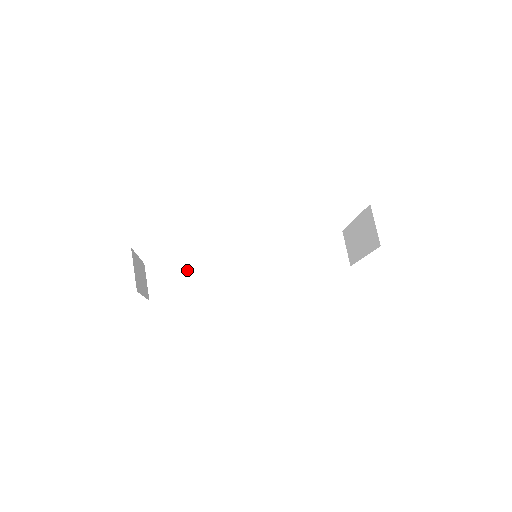
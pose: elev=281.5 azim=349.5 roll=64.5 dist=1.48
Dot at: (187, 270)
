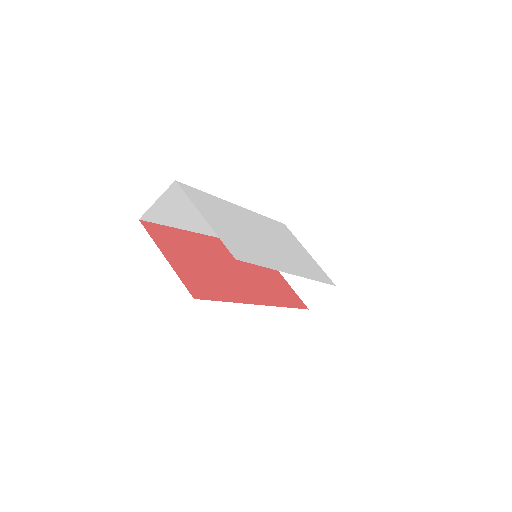
Dot at: (194, 206)
